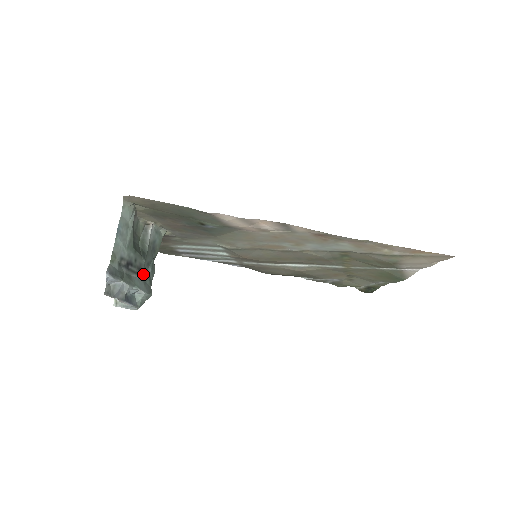
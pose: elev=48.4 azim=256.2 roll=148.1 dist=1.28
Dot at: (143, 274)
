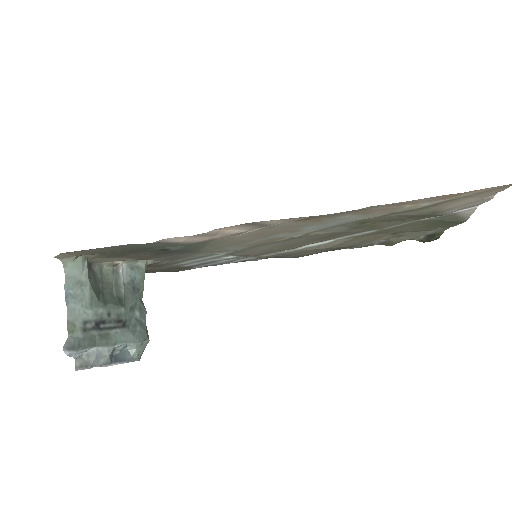
Dot at: (127, 323)
